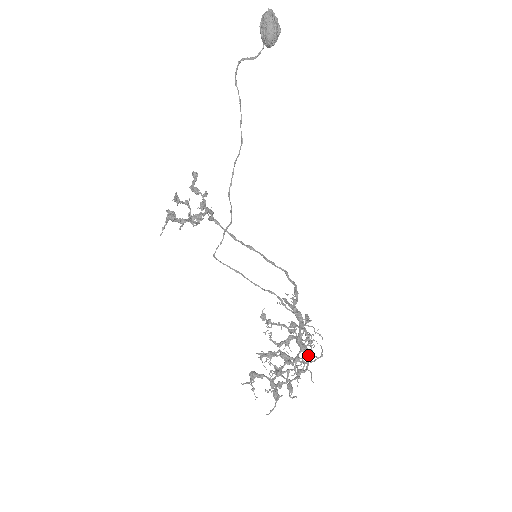
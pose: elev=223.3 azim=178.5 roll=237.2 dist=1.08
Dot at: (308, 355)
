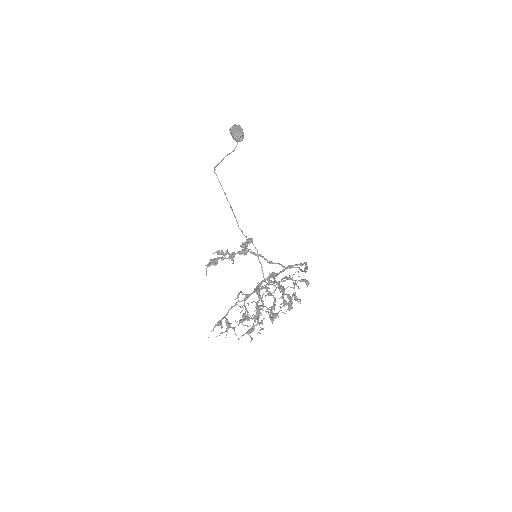
Dot at: (257, 292)
